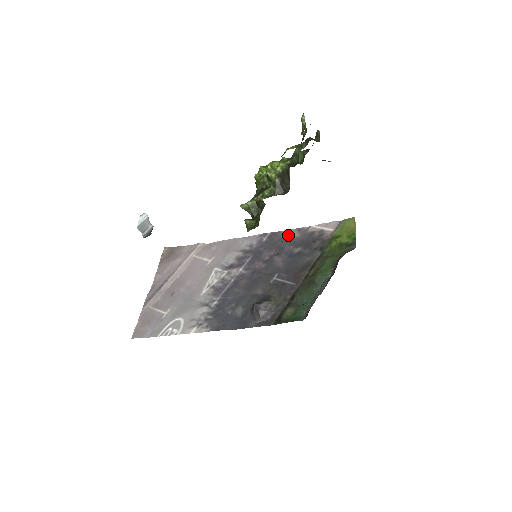
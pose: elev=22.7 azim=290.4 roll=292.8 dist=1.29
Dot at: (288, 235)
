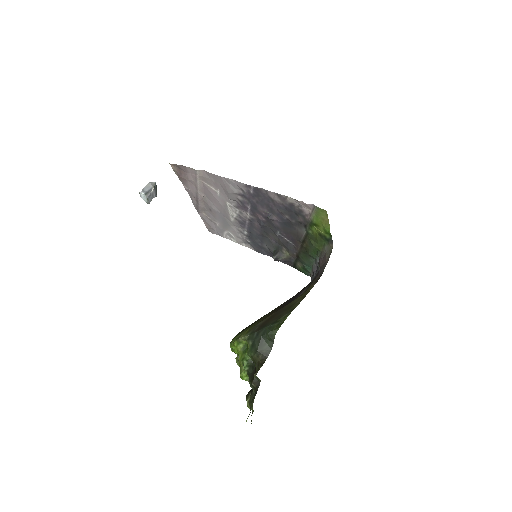
Dot at: (270, 197)
